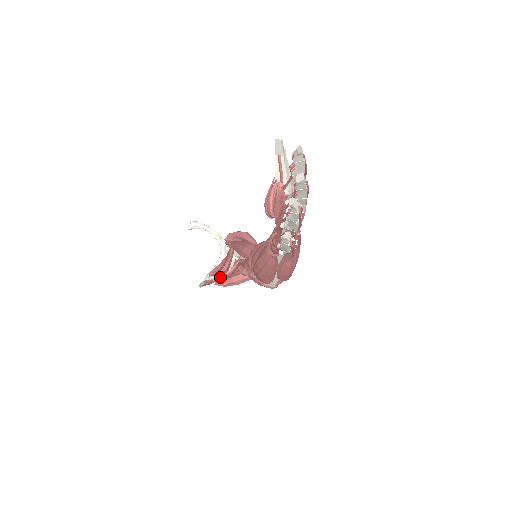
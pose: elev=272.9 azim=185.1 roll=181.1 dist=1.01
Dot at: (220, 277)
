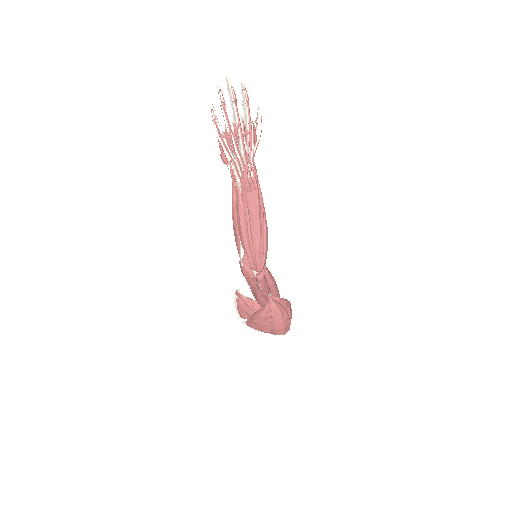
Dot at: (245, 297)
